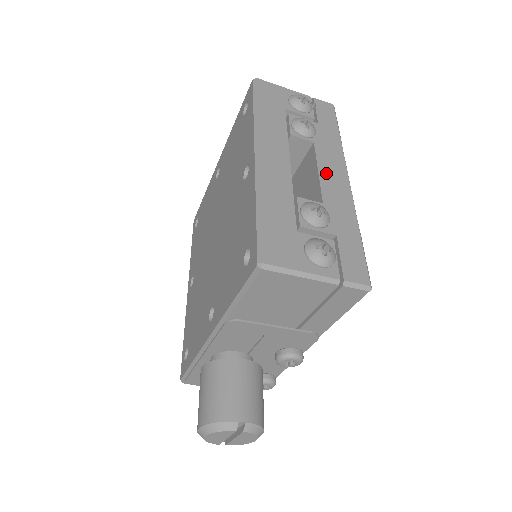
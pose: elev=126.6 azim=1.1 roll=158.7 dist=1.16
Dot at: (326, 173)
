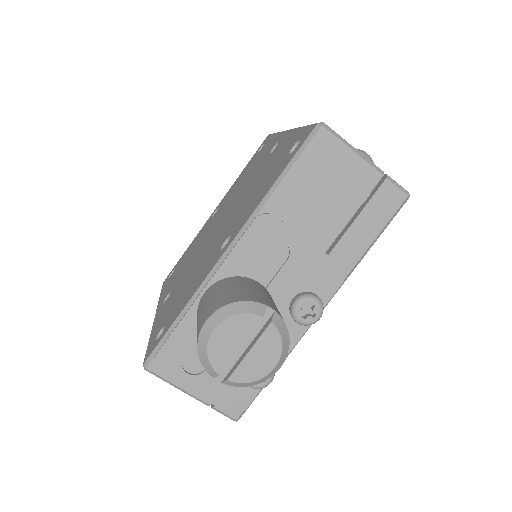
Dot at: occluded
